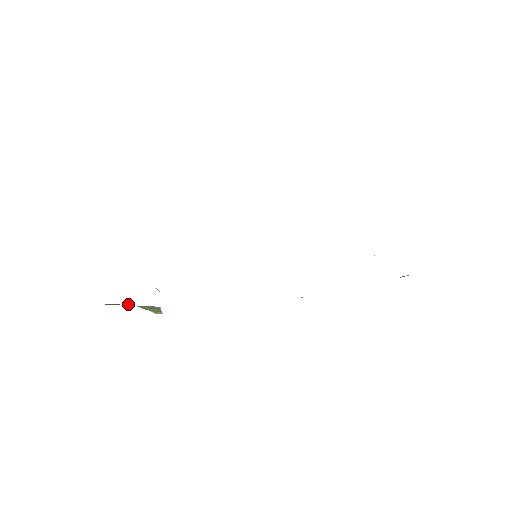
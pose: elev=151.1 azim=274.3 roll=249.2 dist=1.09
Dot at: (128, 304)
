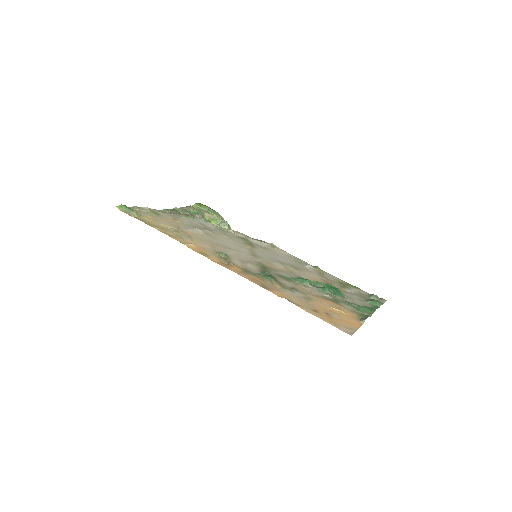
Dot at: (208, 216)
